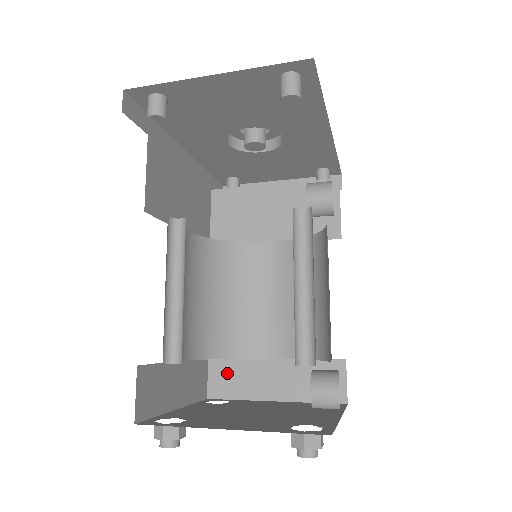
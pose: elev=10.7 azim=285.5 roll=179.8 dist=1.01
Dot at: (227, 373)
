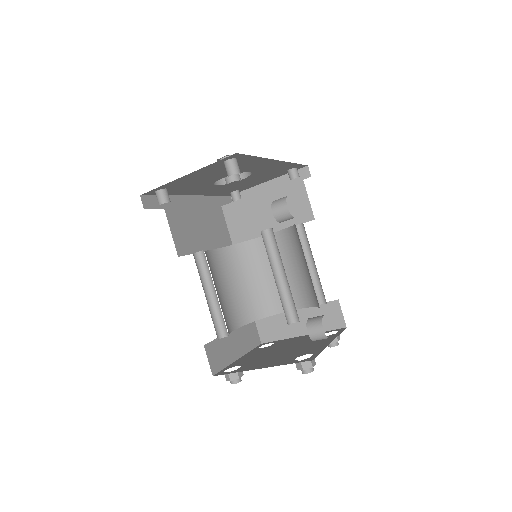
Dot at: (268, 325)
